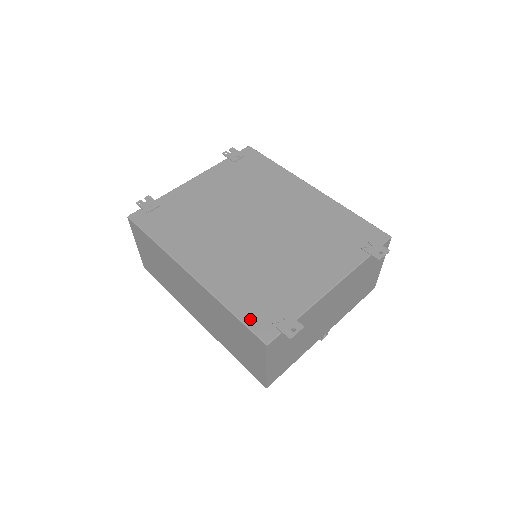
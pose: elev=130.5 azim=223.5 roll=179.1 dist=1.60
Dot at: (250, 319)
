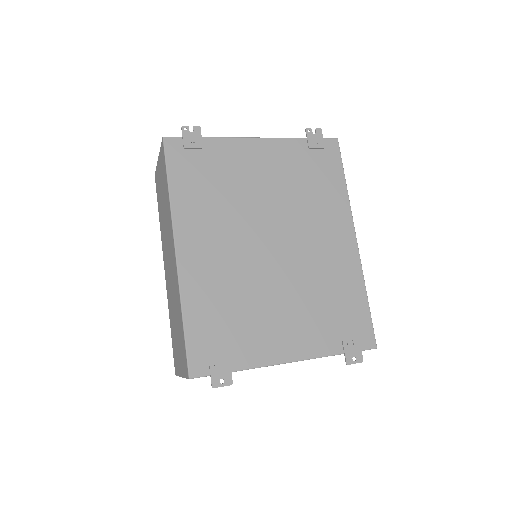
Dot at: (194, 342)
